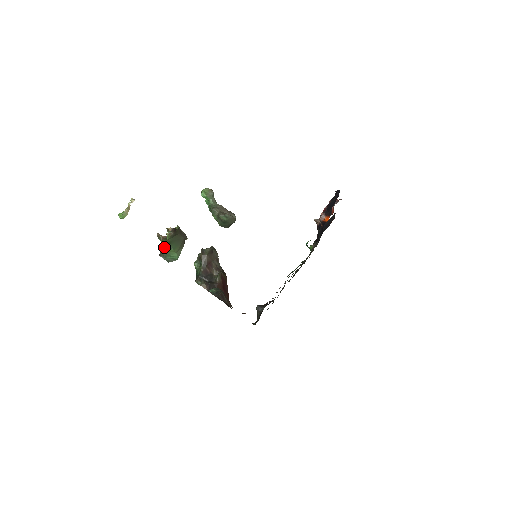
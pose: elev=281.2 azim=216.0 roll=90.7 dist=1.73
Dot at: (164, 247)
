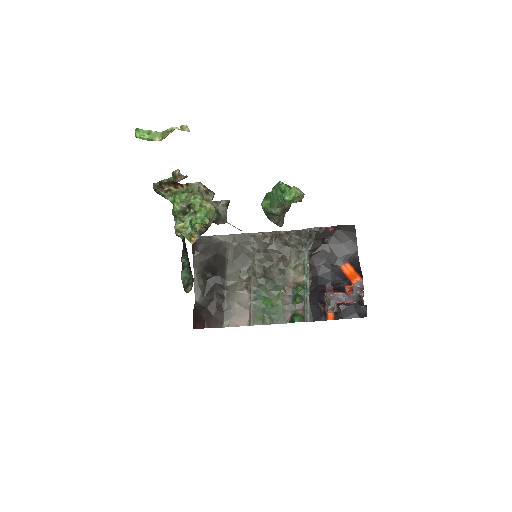
Dot at: (171, 194)
